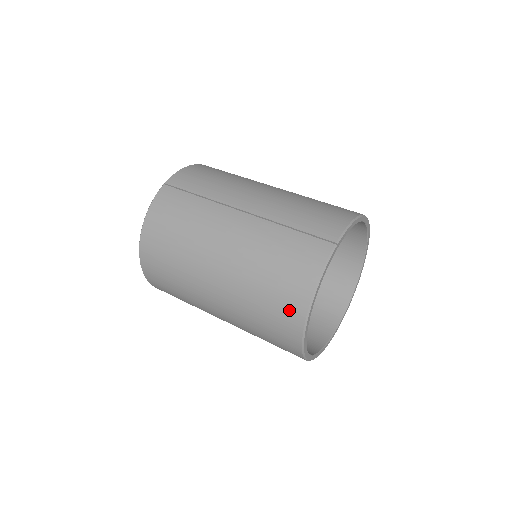
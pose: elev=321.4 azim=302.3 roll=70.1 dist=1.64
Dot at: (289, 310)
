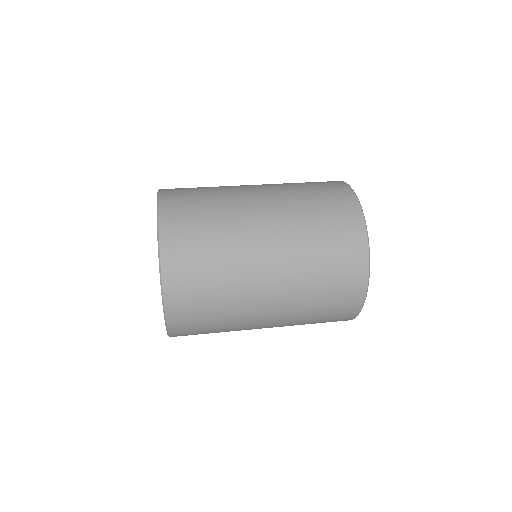
Dot at: (346, 212)
